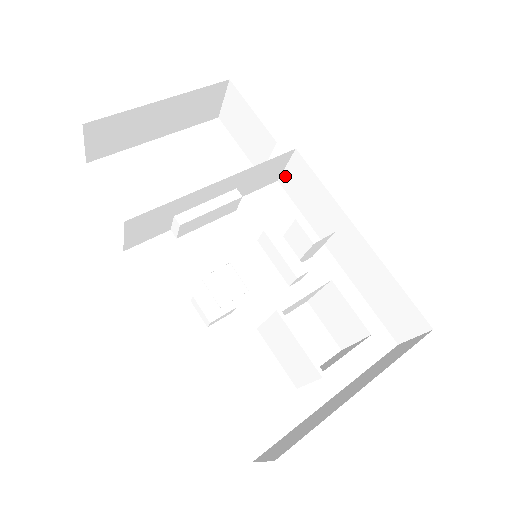
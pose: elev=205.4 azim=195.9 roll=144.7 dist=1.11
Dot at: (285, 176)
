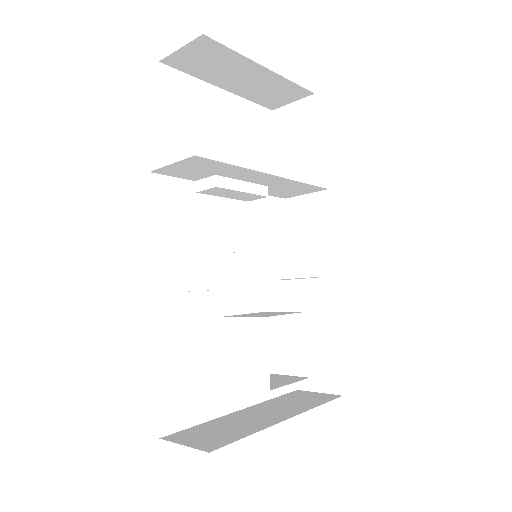
Dot at: (297, 201)
